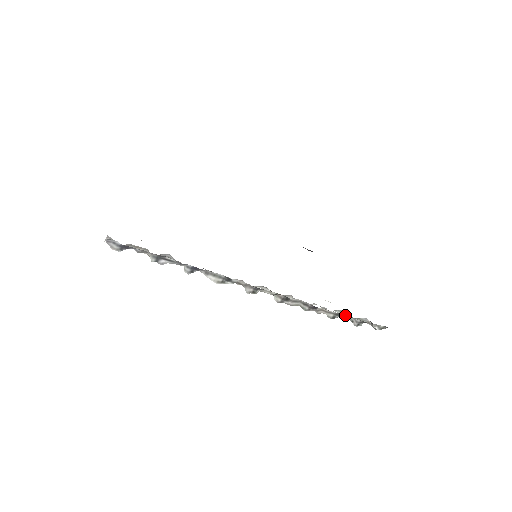
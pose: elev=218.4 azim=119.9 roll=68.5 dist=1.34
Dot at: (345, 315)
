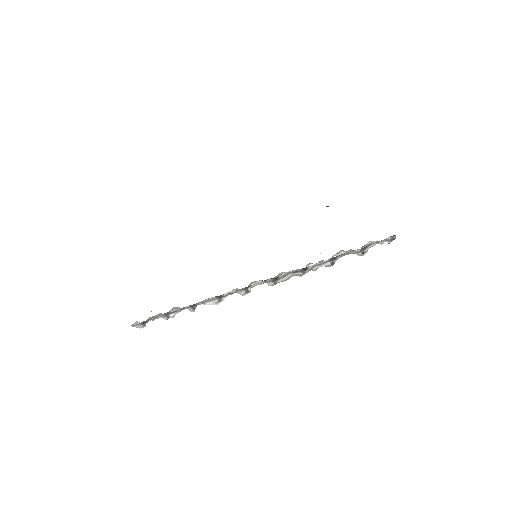
Dot at: (339, 255)
